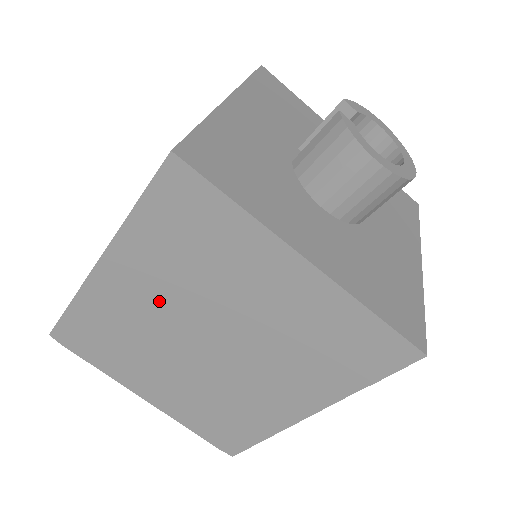
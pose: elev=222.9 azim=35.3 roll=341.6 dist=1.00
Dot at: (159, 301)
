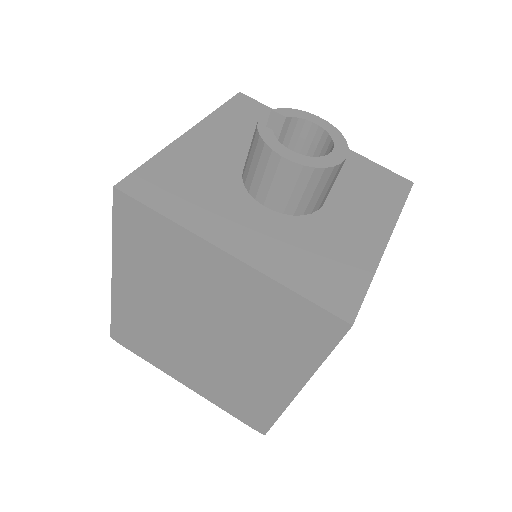
Dot at: (157, 301)
